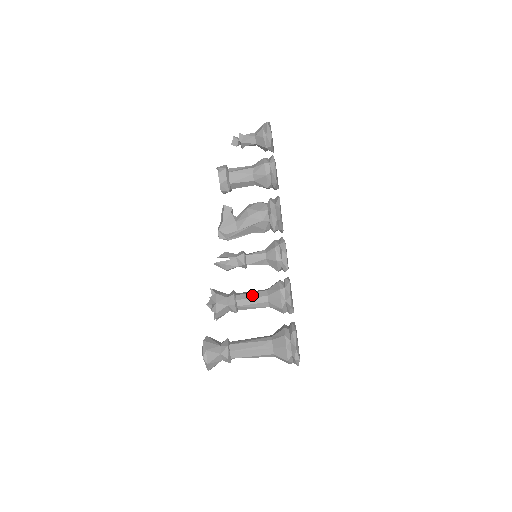
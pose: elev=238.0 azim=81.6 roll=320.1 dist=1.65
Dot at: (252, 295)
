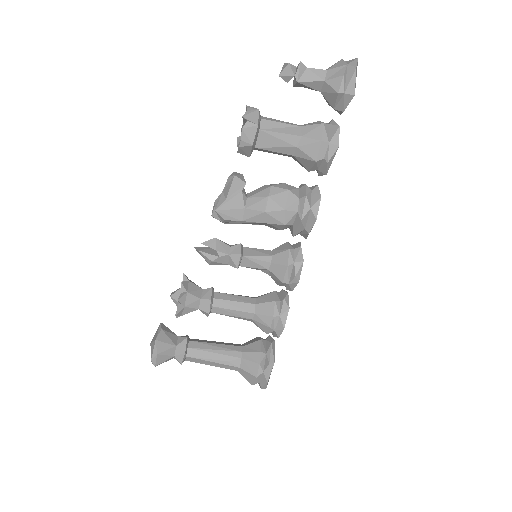
Dot at: (235, 306)
